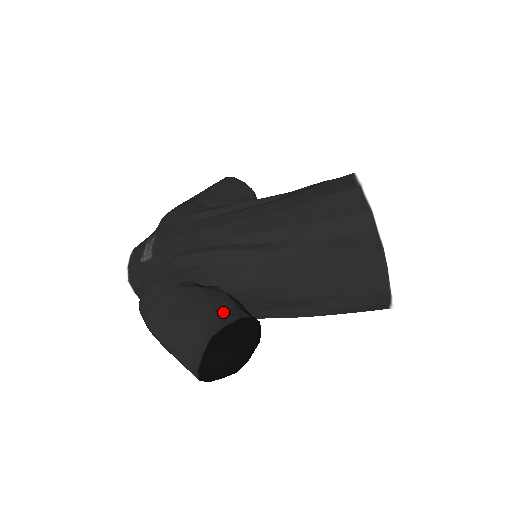
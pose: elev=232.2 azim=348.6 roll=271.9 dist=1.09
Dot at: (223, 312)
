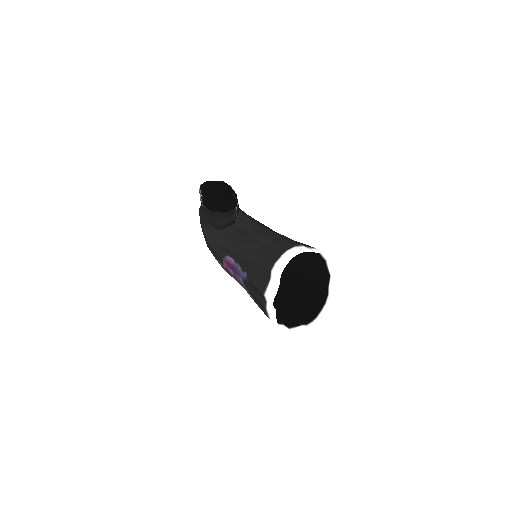
Dot at: (234, 194)
